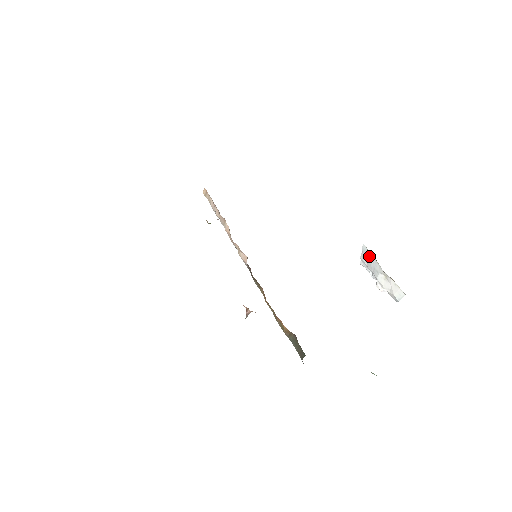
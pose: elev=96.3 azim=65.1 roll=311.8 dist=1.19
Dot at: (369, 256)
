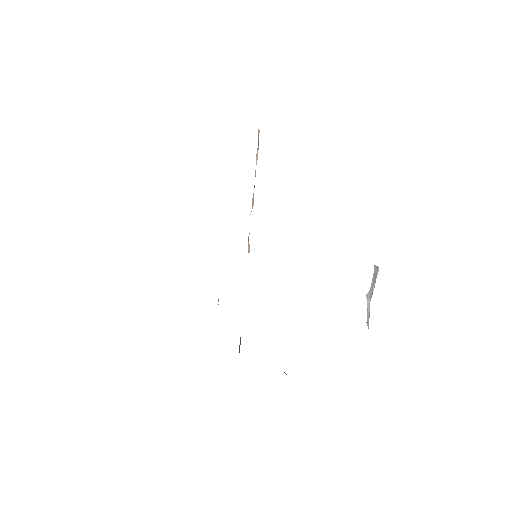
Dot at: (375, 280)
